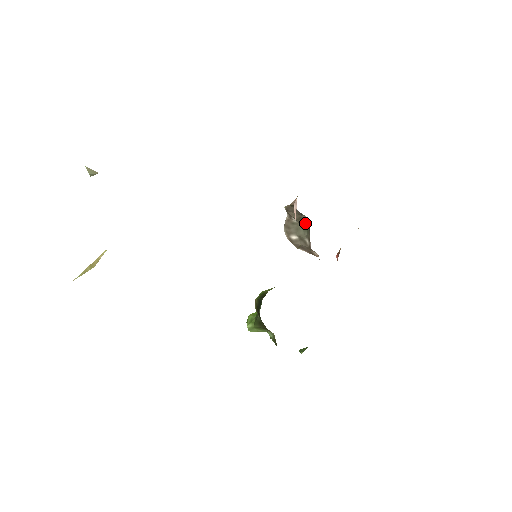
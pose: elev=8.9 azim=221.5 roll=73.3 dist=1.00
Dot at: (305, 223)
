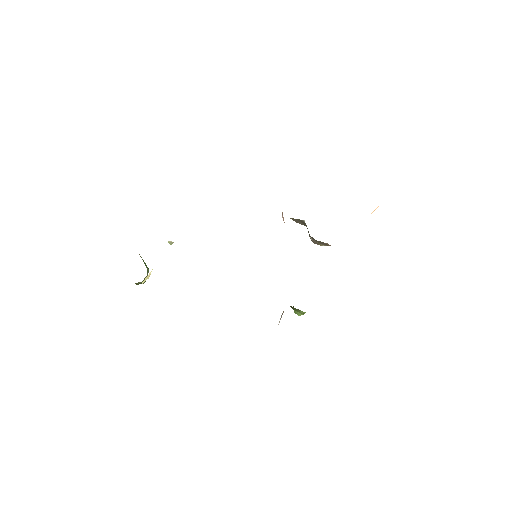
Dot at: (306, 225)
